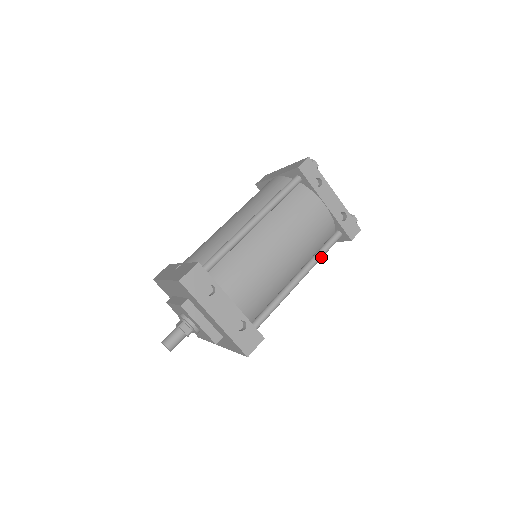
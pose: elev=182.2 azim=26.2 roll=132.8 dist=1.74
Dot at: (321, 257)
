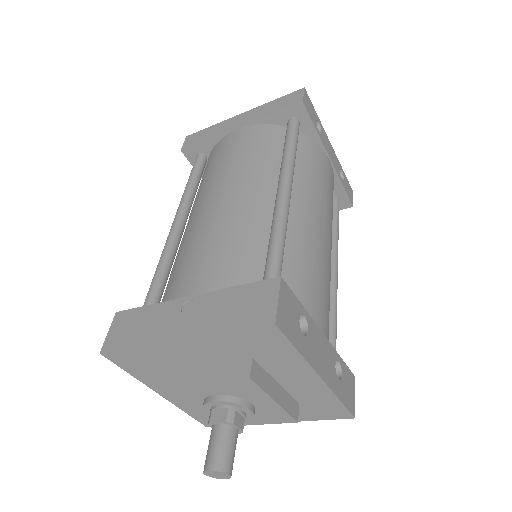
Dot at: (338, 235)
